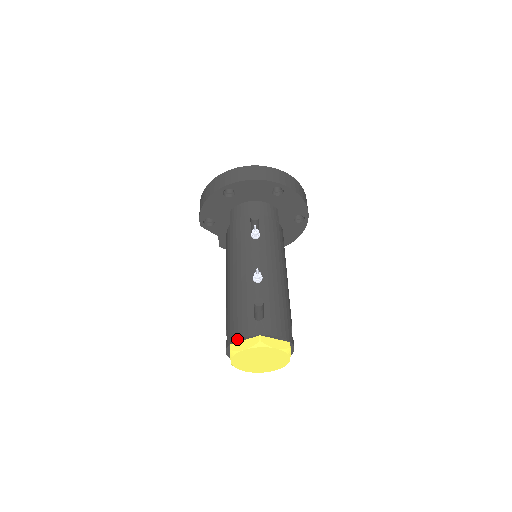
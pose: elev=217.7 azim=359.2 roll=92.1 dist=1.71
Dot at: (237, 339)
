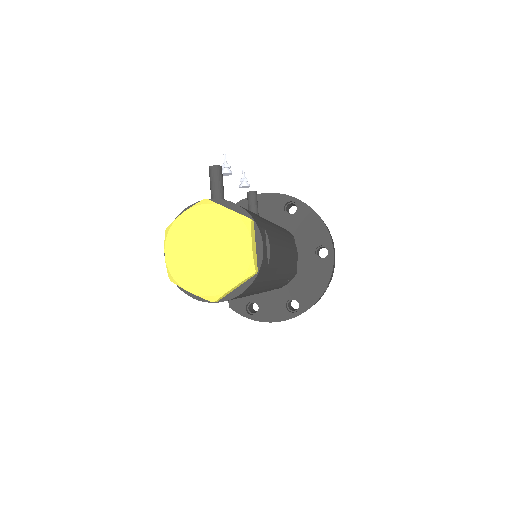
Dot at: (179, 214)
